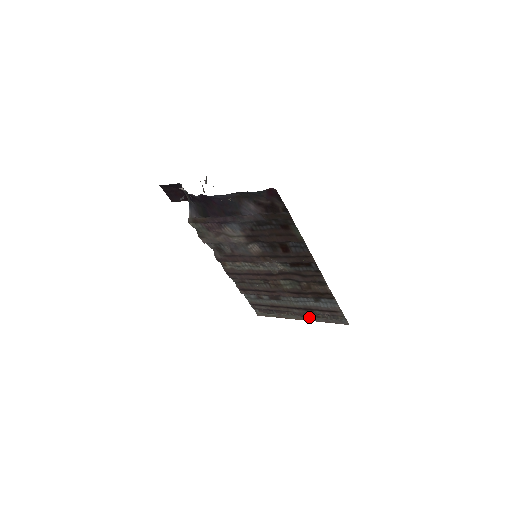
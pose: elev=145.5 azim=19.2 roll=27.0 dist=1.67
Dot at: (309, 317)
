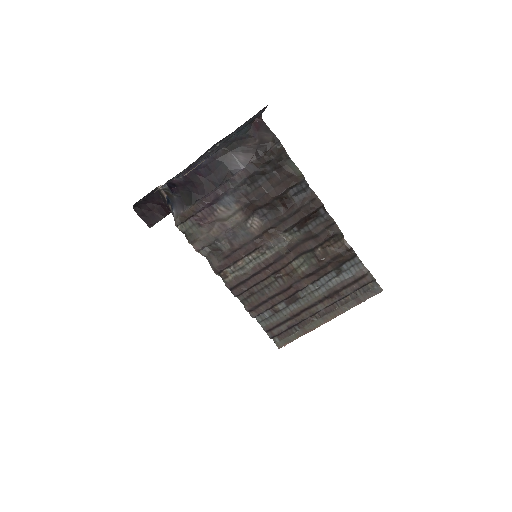
Dot at: (337, 309)
